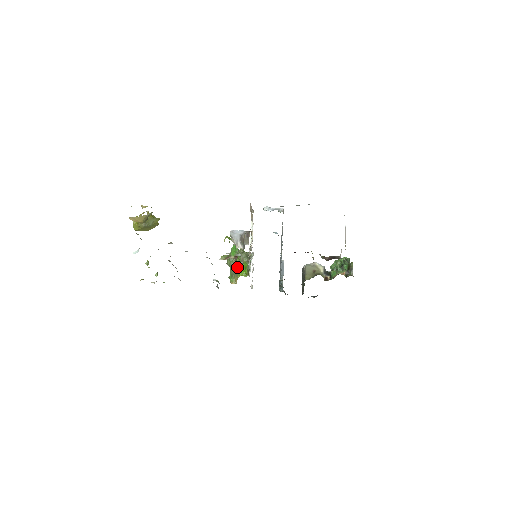
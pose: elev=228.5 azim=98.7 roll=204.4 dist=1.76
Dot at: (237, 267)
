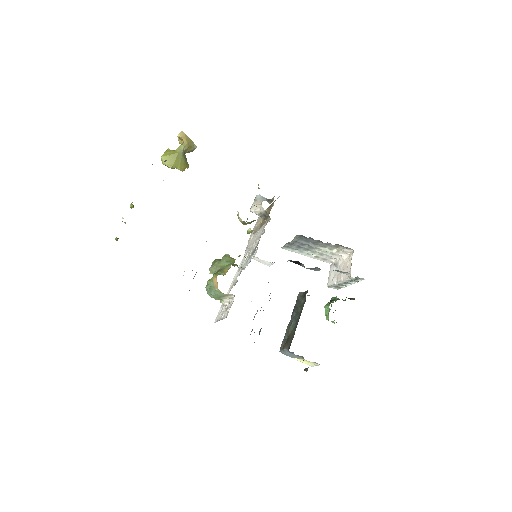
Dot at: (232, 258)
